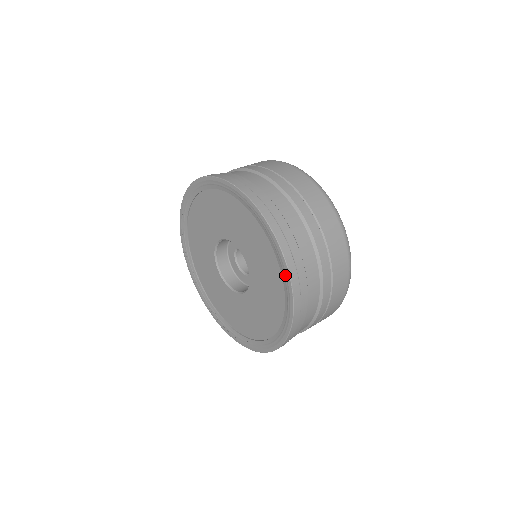
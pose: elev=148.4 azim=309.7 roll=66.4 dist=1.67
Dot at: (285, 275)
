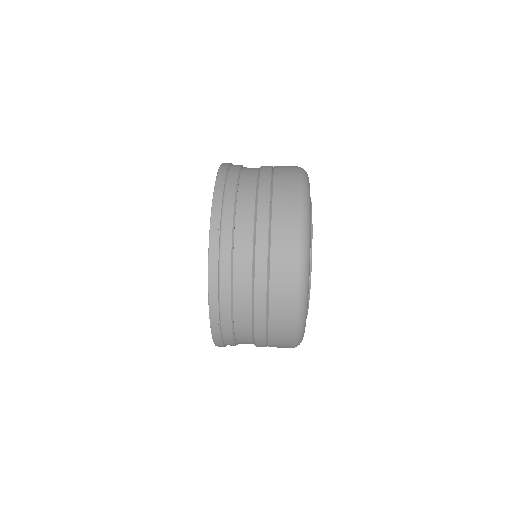
Dot at: occluded
